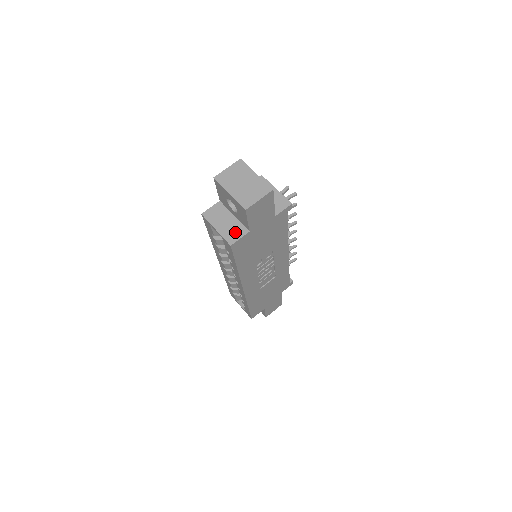
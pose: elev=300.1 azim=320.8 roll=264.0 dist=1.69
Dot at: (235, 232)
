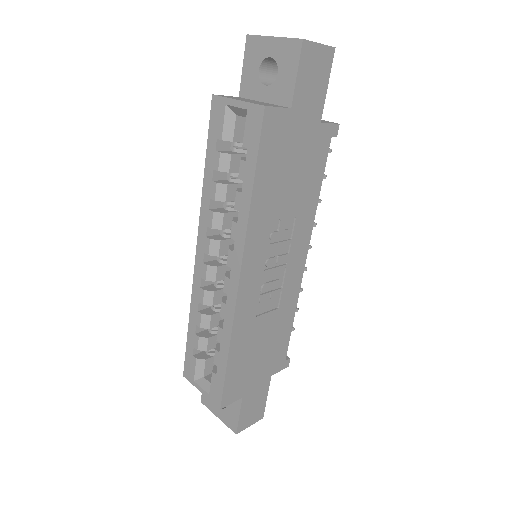
Dot at: (269, 104)
